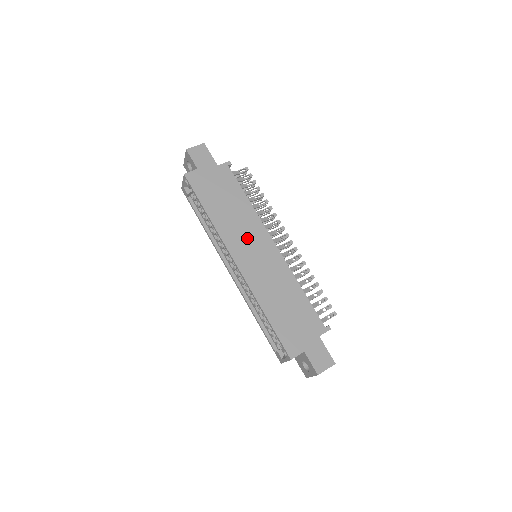
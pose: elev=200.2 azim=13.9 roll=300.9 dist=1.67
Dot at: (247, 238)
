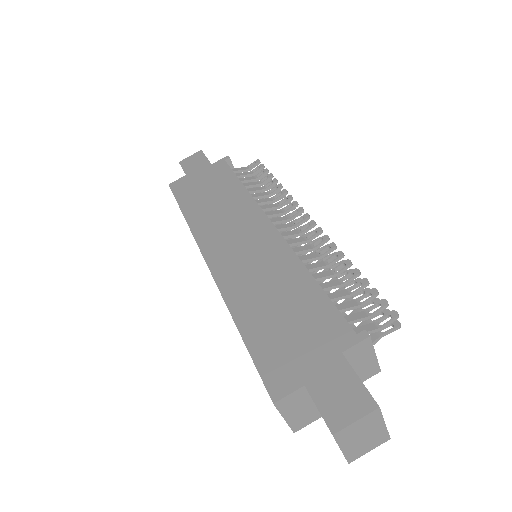
Dot at: (231, 228)
